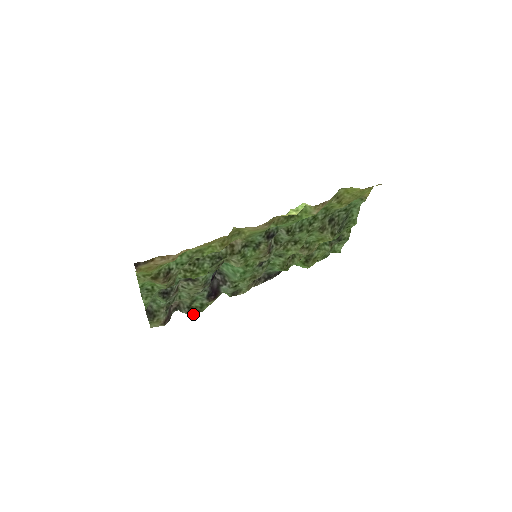
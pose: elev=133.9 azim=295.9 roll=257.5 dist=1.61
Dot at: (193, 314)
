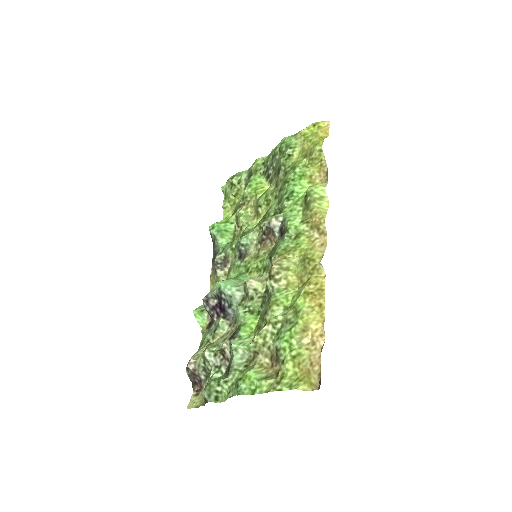
Dot at: occluded
